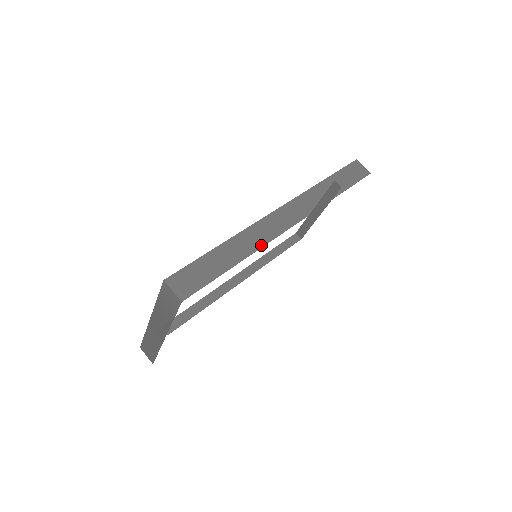
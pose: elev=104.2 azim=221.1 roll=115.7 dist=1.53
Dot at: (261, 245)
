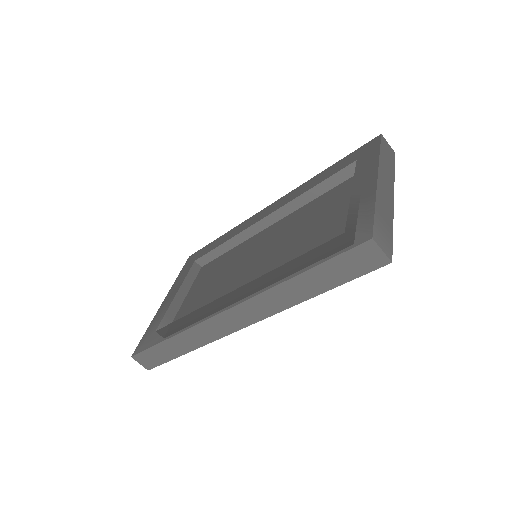
Dot at: (207, 342)
